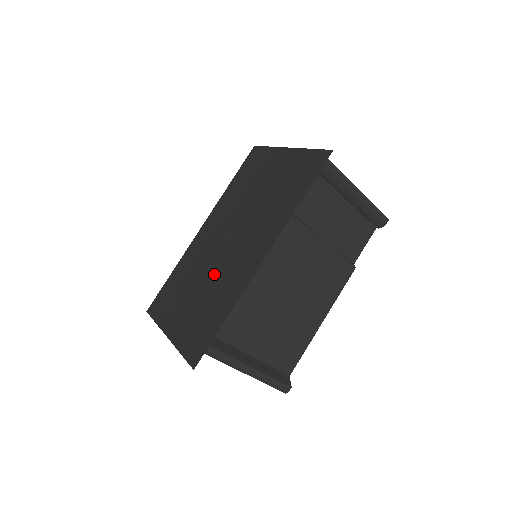
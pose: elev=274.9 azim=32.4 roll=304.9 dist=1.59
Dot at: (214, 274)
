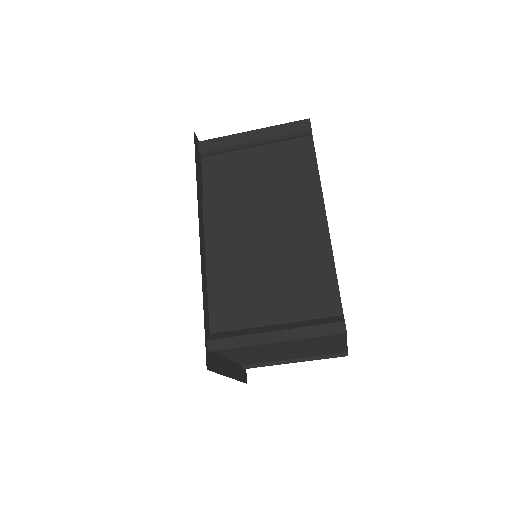
Dot at: occluded
